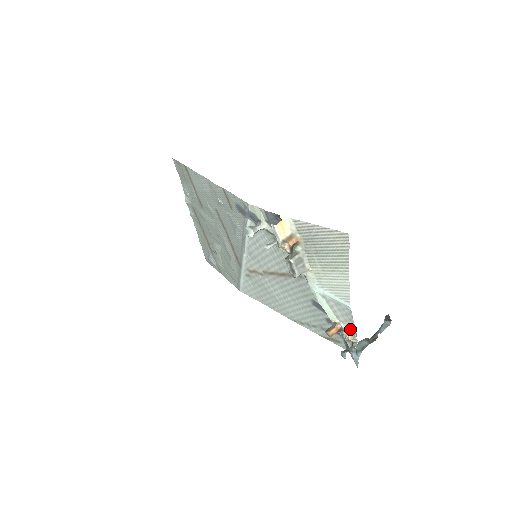
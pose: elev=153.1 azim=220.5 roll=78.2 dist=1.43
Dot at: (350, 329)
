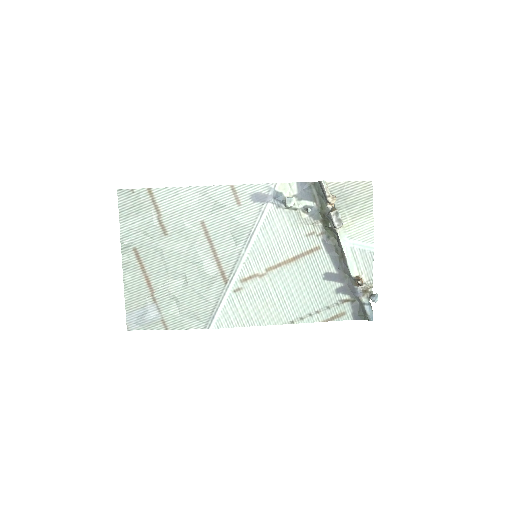
Dot at: (367, 278)
